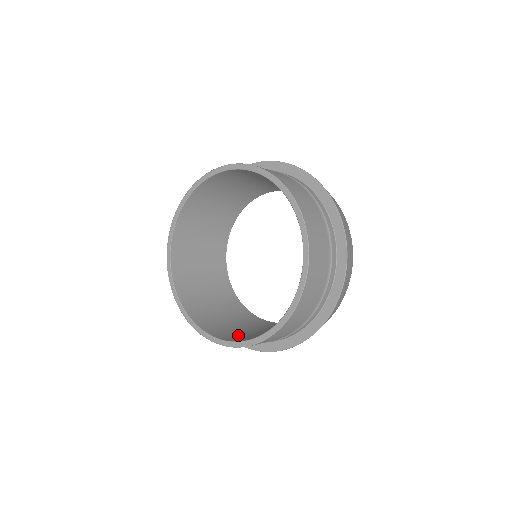
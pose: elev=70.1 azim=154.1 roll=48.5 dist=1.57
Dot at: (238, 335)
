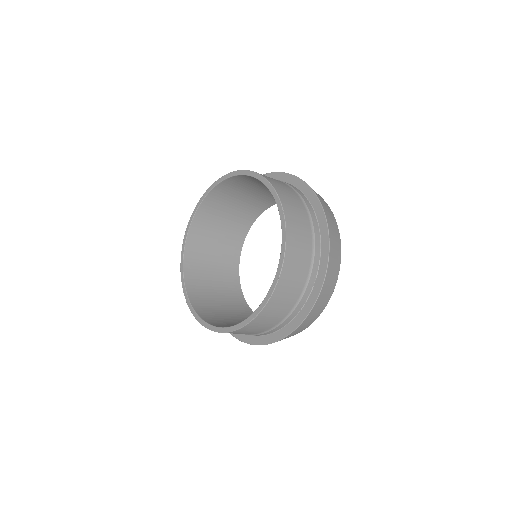
Dot at: (202, 294)
